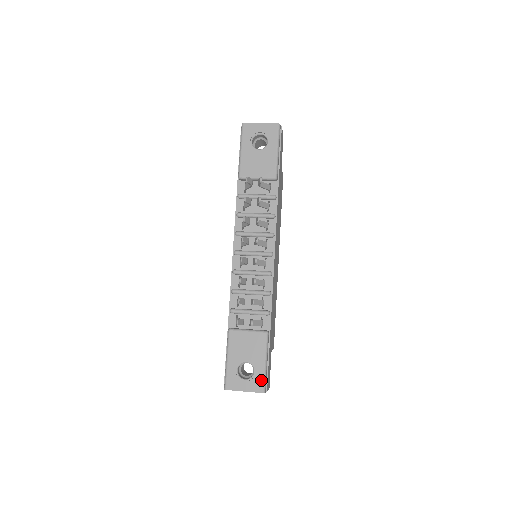
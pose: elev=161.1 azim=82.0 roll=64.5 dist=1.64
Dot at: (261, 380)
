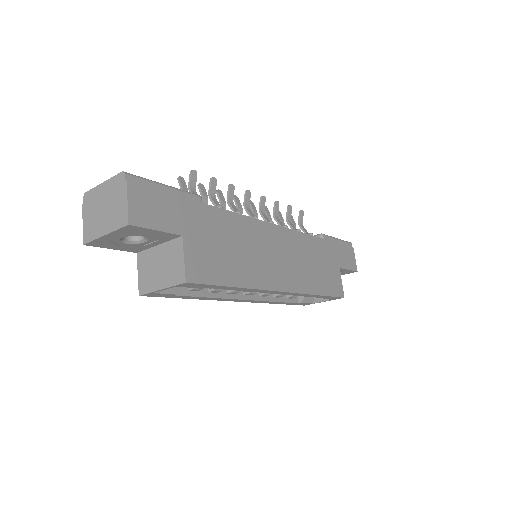
Dot at: occluded
